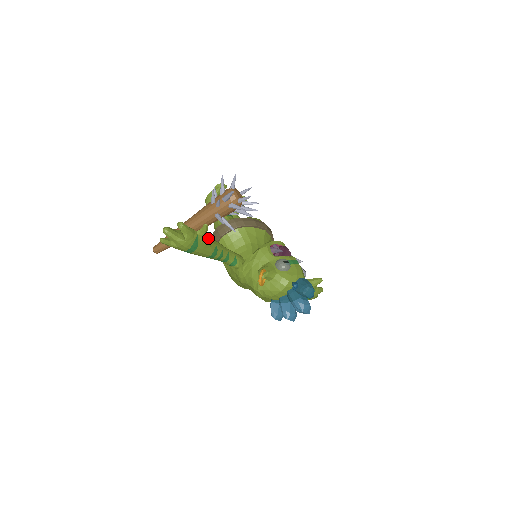
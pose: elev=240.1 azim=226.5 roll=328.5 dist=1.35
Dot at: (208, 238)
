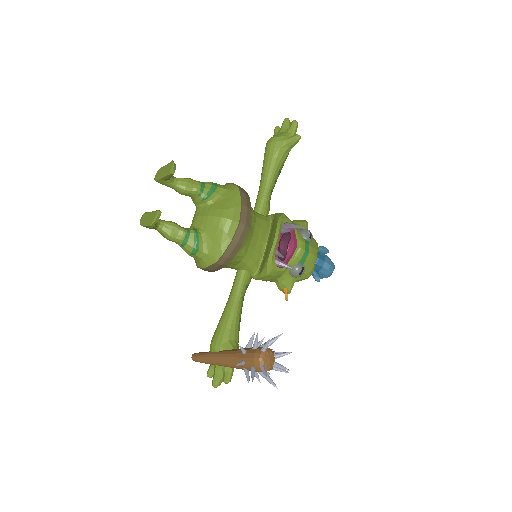
Dot at: (236, 338)
